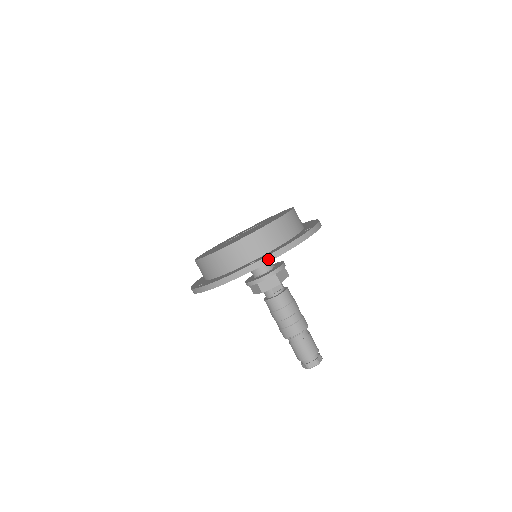
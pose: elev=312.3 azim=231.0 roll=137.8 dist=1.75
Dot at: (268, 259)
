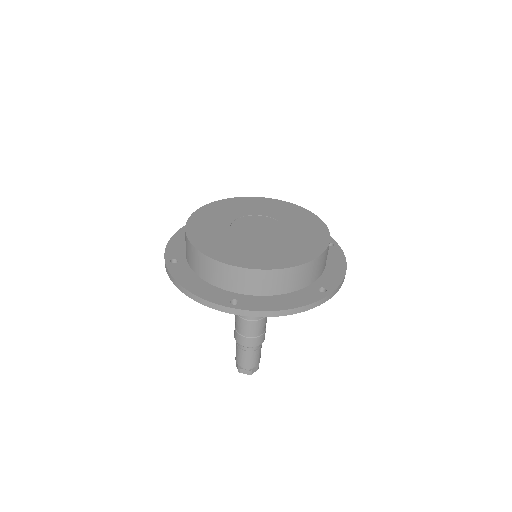
Dot at: (339, 288)
